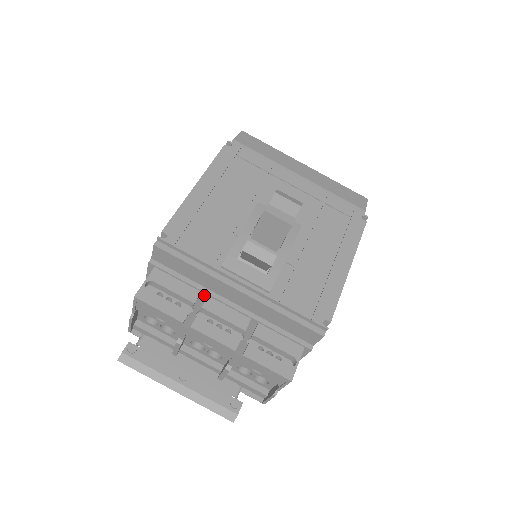
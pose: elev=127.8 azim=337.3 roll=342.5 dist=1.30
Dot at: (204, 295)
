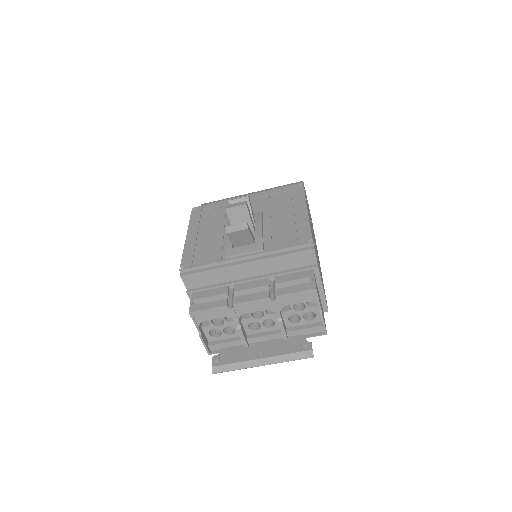
Dot at: (231, 287)
